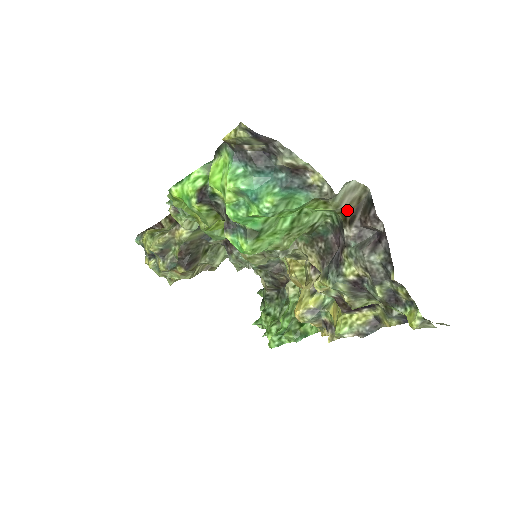
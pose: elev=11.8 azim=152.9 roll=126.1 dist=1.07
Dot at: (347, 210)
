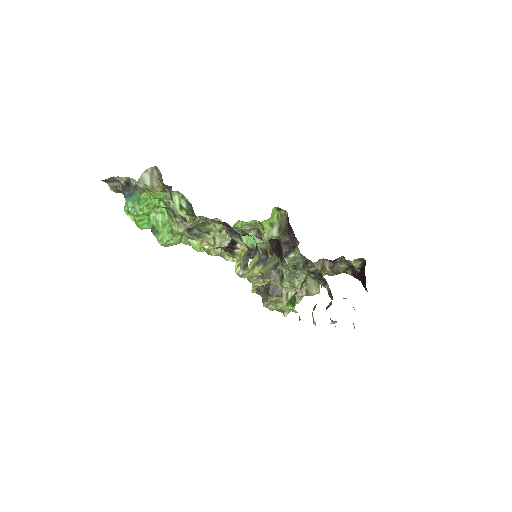
Dot at: (160, 186)
